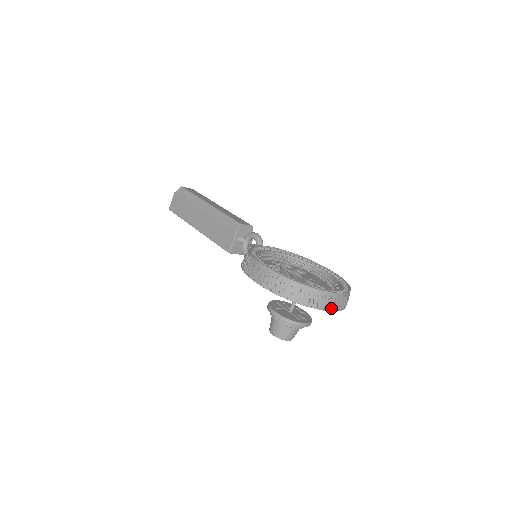
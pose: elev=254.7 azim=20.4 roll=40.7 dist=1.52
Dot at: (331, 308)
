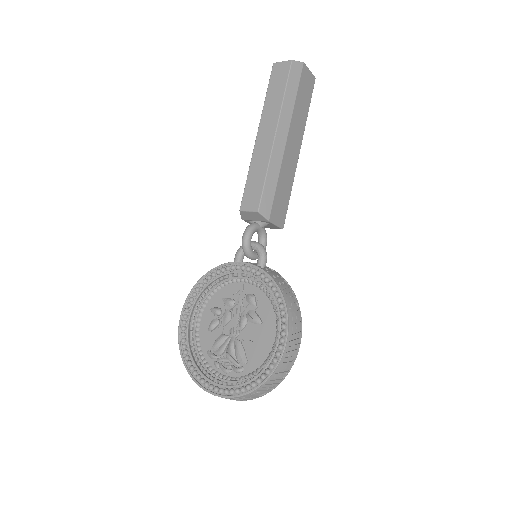
Dot at: occluded
